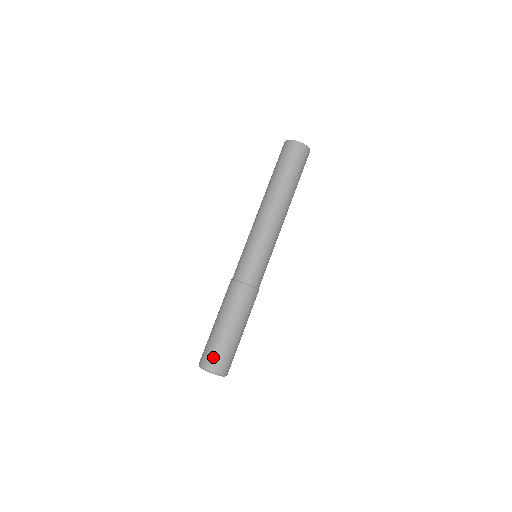
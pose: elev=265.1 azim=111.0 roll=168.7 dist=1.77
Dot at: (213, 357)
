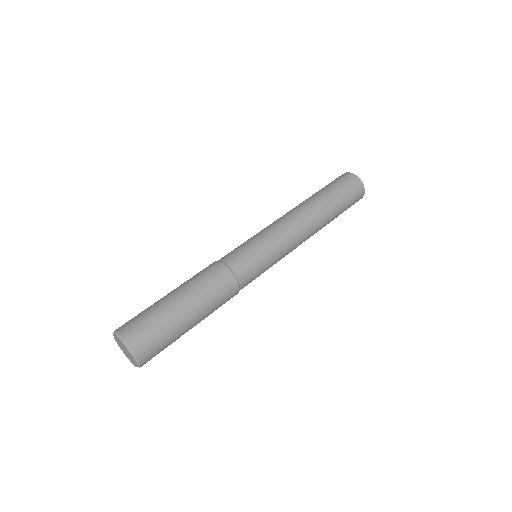
Dot at: (149, 338)
